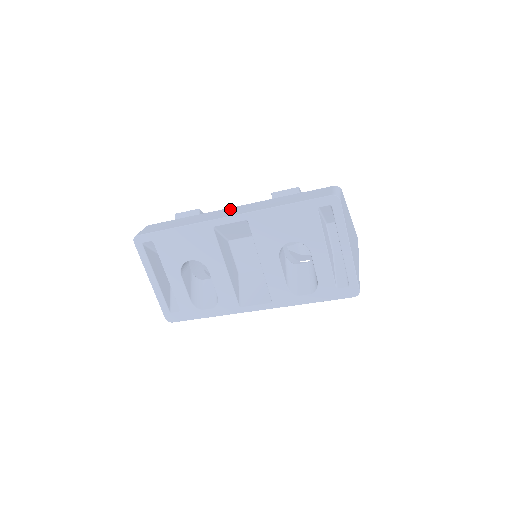
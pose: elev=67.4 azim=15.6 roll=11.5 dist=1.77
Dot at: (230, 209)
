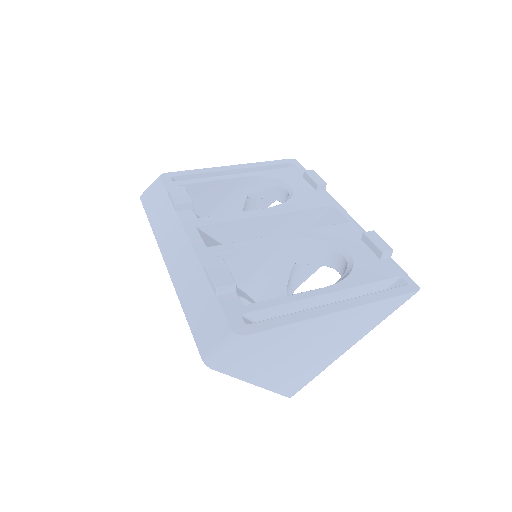
Dot at: (181, 241)
